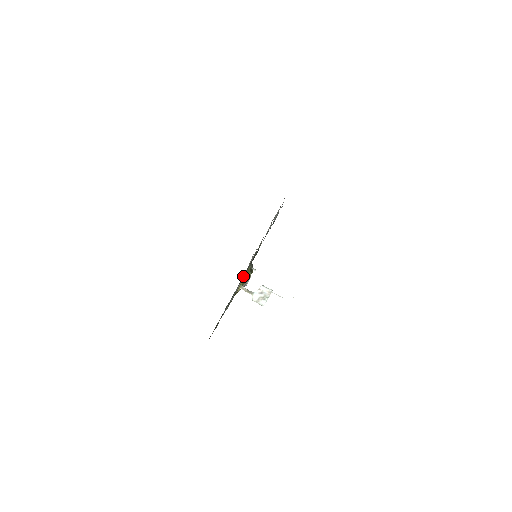
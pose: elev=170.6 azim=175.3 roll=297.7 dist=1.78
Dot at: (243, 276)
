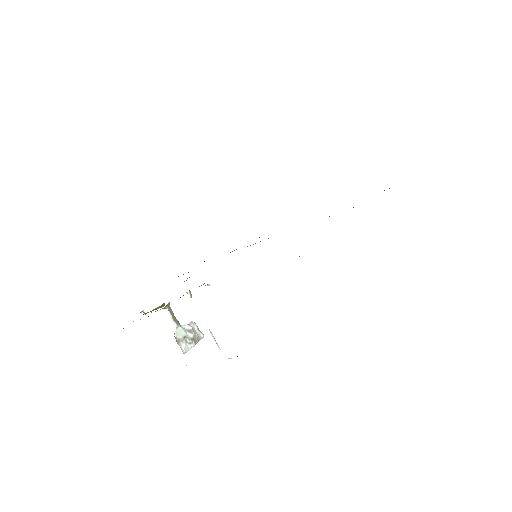
Dot at: occluded
